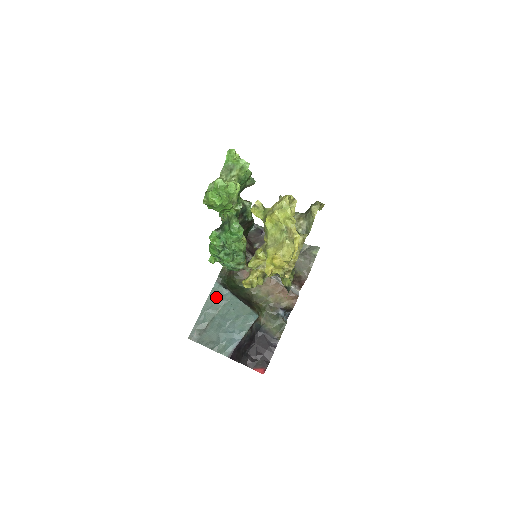
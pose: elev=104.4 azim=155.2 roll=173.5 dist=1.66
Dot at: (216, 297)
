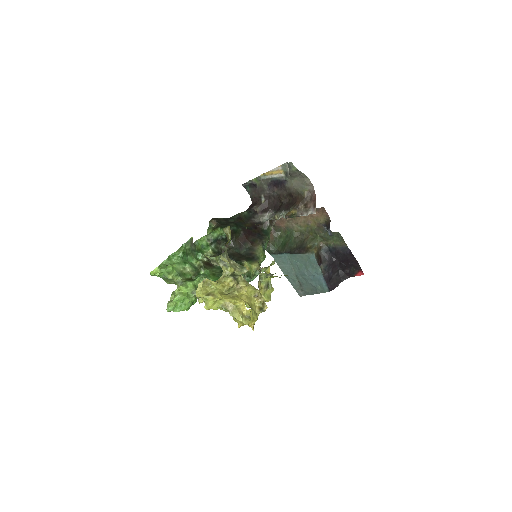
Dot at: (282, 263)
